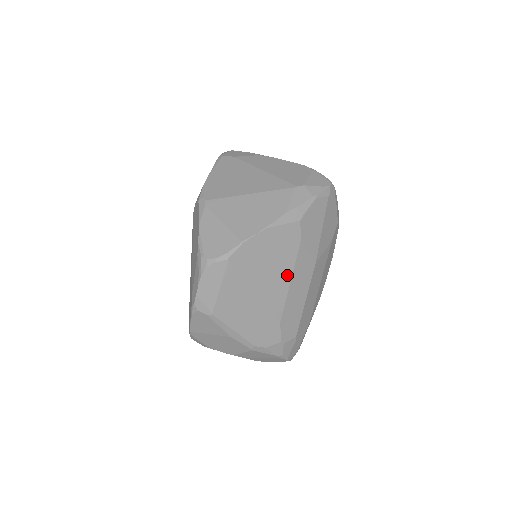
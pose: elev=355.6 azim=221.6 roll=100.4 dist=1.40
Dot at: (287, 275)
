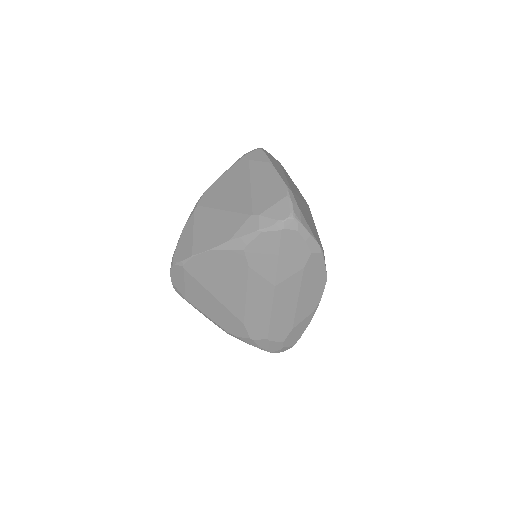
Dot at: (241, 290)
